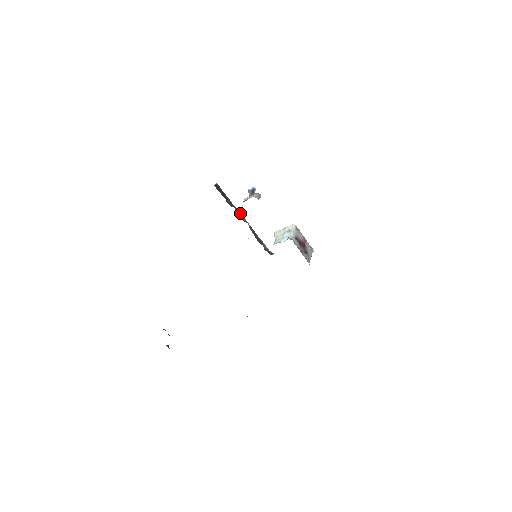
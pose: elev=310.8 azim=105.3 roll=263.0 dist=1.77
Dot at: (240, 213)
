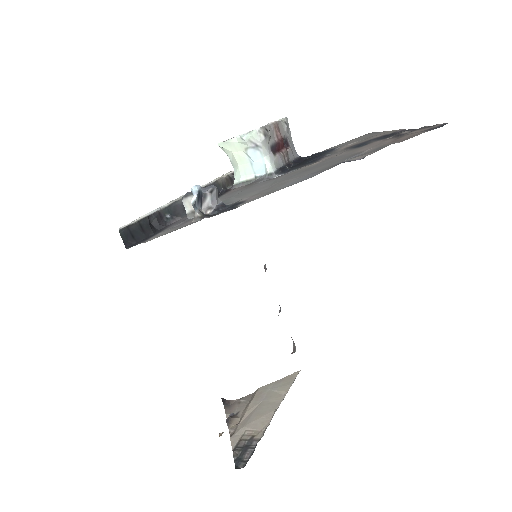
Dot at: (175, 204)
